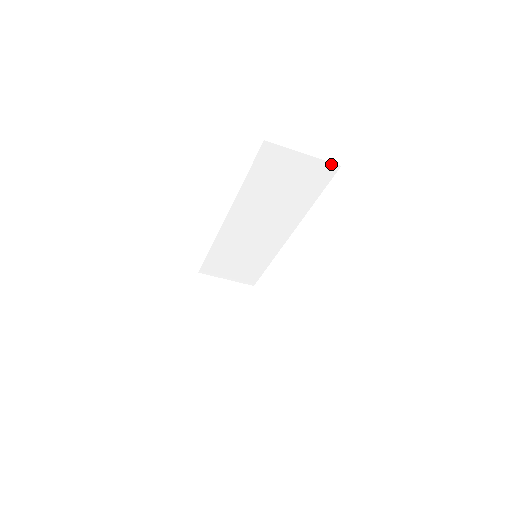
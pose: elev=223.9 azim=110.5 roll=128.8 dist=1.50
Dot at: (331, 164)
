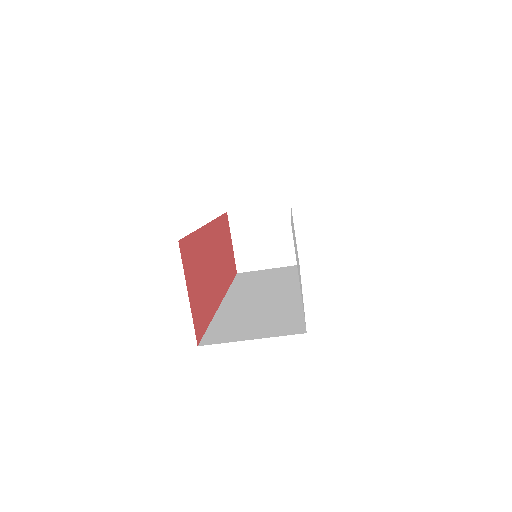
Dot at: occluded
